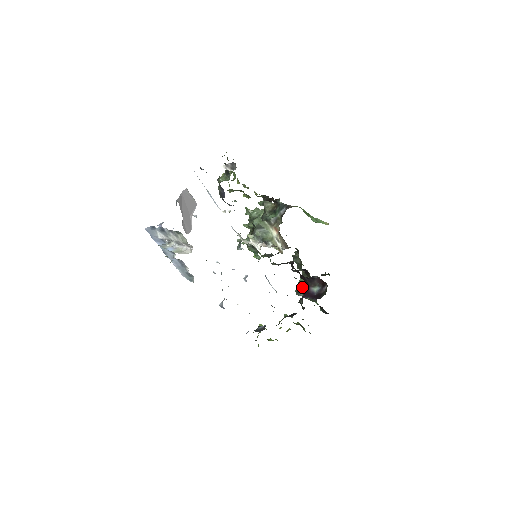
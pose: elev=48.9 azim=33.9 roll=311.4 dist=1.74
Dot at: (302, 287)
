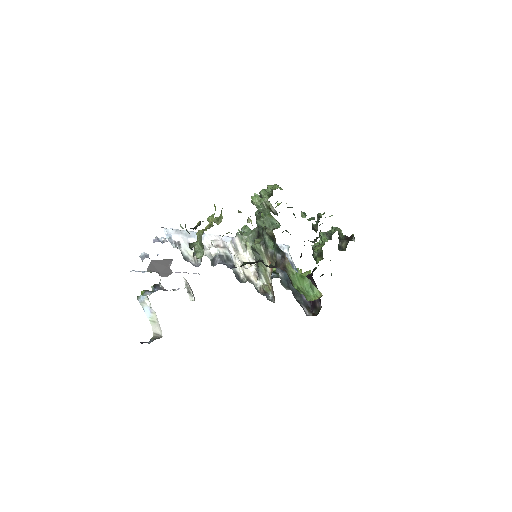
Dot at: (316, 255)
